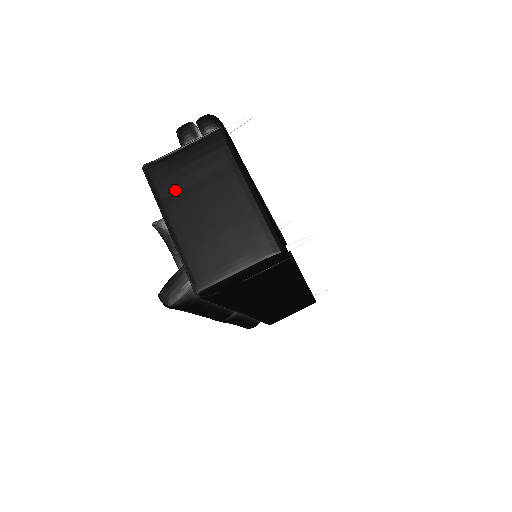
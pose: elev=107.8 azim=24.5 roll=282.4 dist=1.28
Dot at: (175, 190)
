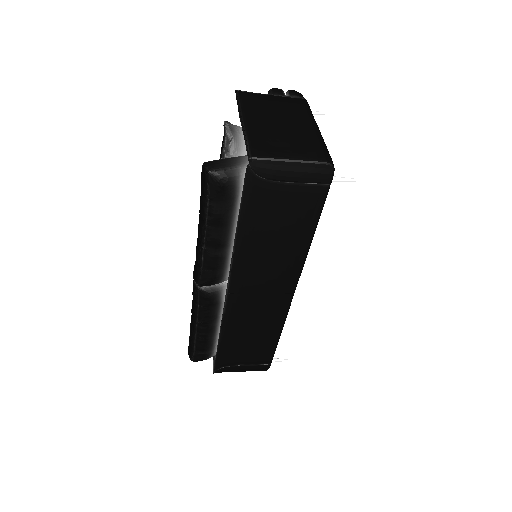
Dot at: (258, 107)
